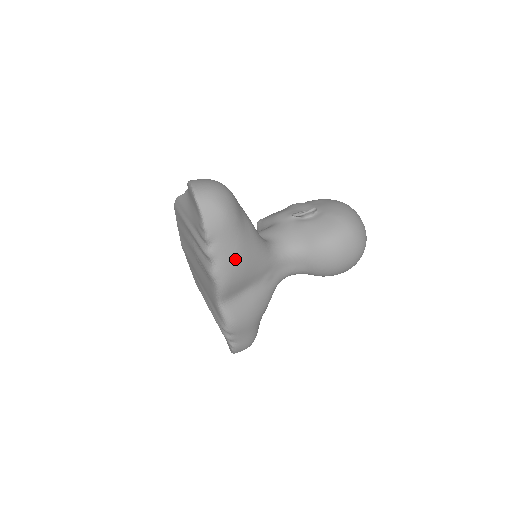
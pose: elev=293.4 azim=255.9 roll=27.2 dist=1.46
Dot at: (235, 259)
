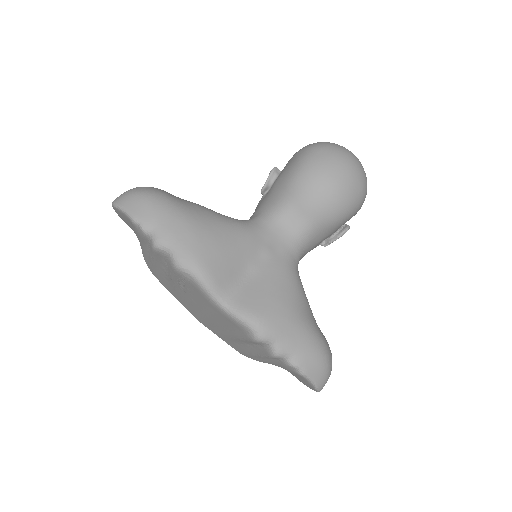
Dot at: (191, 234)
